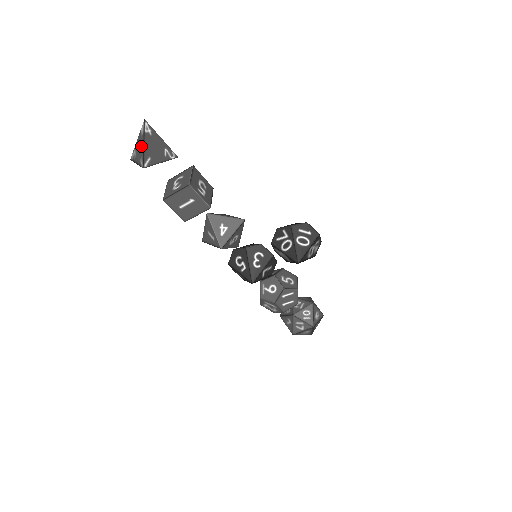
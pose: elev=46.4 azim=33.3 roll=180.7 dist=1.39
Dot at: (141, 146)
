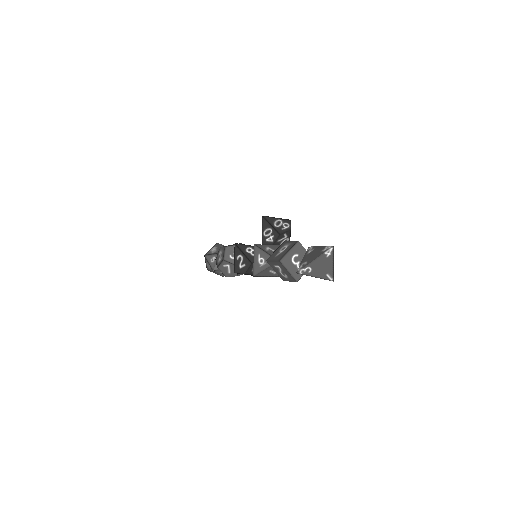
Dot at: (327, 266)
